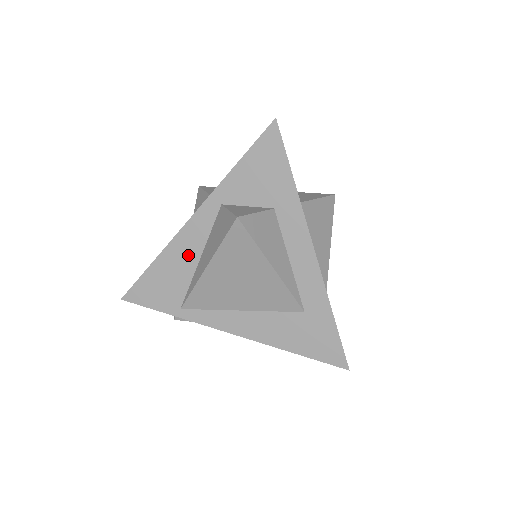
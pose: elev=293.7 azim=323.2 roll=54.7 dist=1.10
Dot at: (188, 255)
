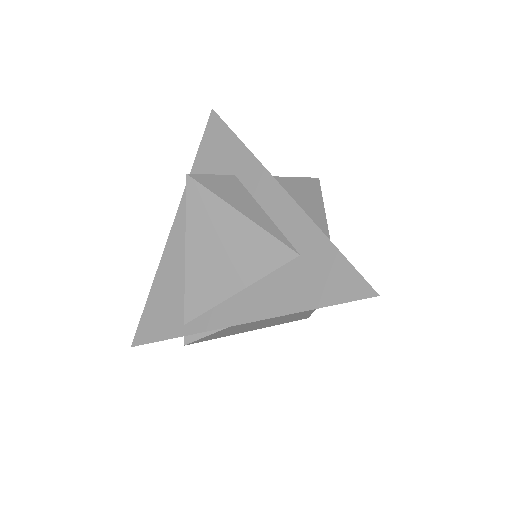
Dot at: (177, 264)
